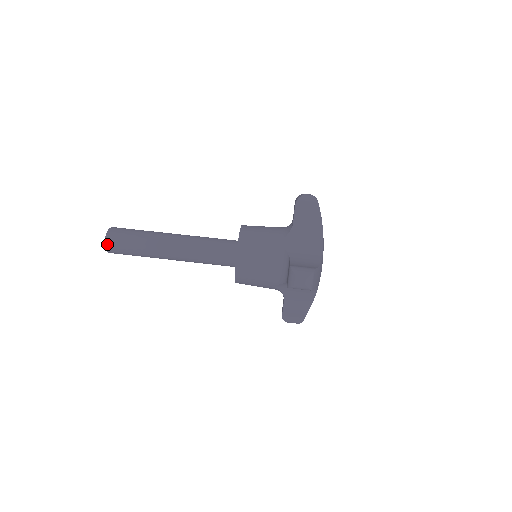
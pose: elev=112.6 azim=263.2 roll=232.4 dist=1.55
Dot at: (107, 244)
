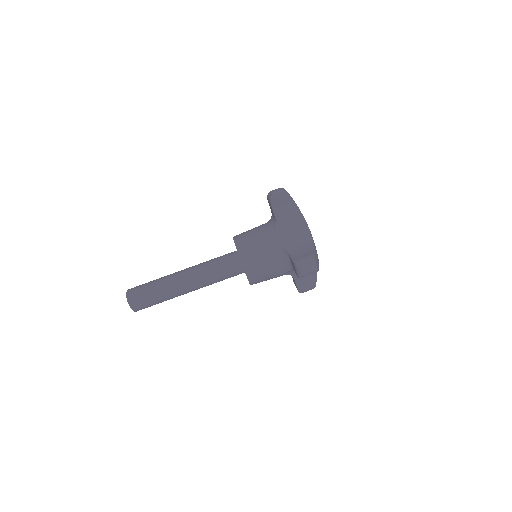
Dot at: (132, 307)
